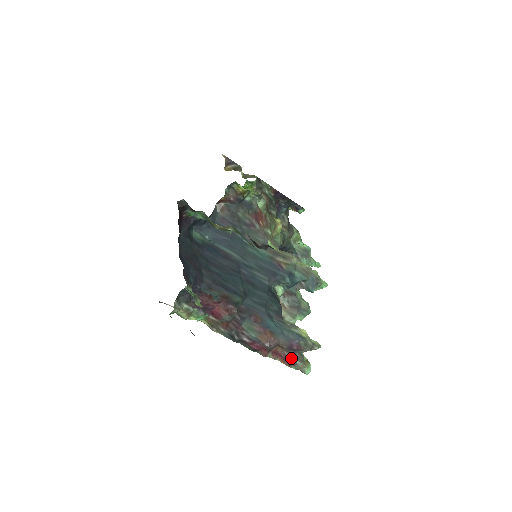
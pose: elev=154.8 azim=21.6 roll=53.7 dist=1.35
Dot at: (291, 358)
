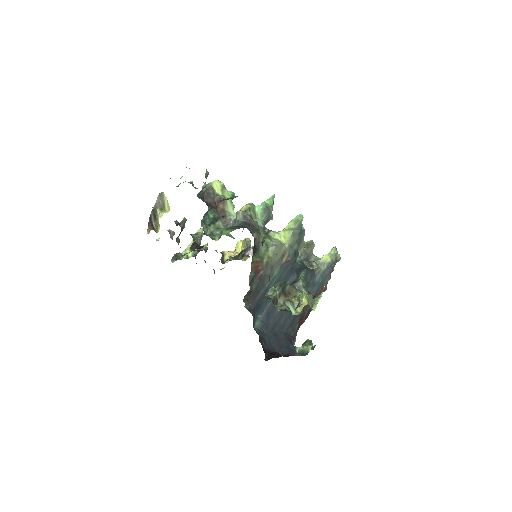
Dot at: occluded
